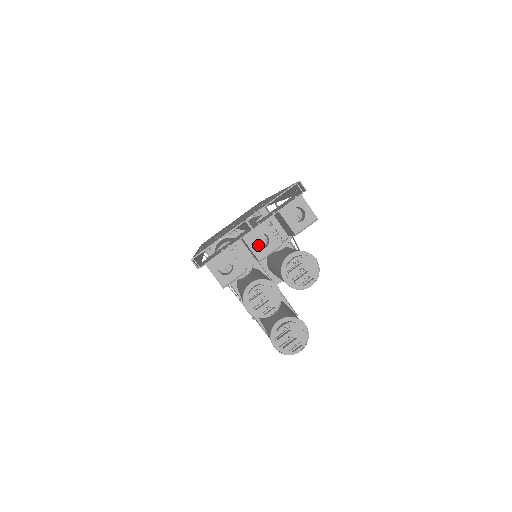
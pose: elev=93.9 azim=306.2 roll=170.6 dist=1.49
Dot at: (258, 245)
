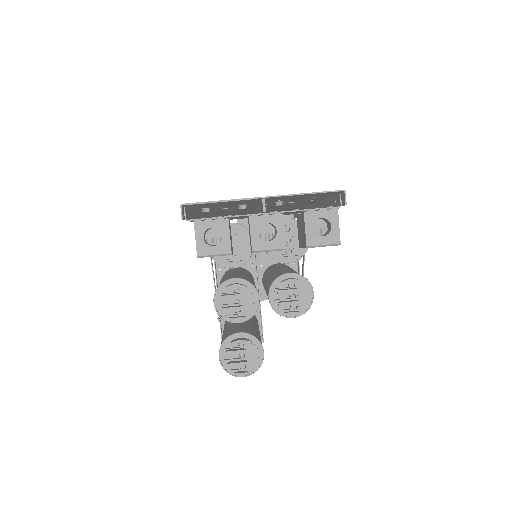
Dot at: (262, 235)
